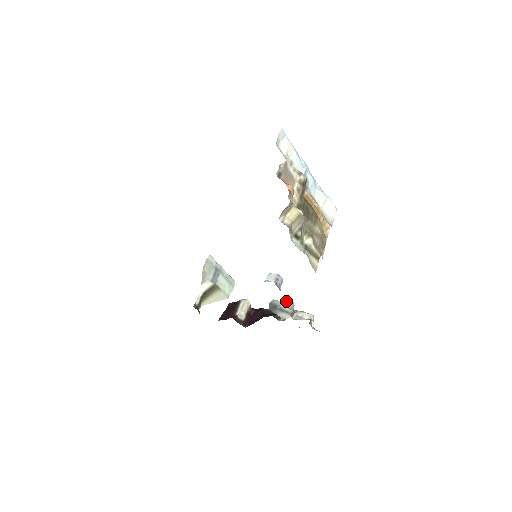
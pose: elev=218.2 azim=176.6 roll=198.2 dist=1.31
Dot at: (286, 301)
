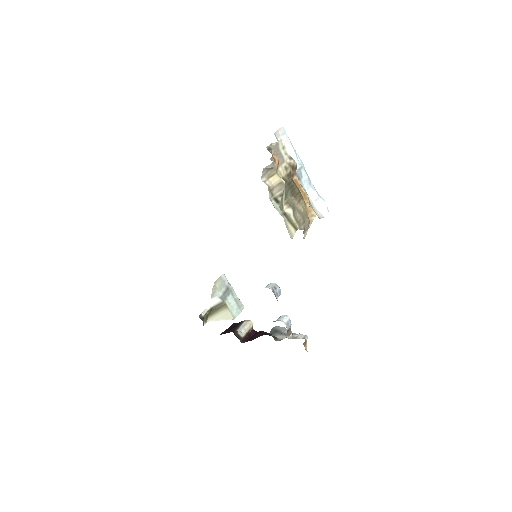
Dot at: (283, 317)
